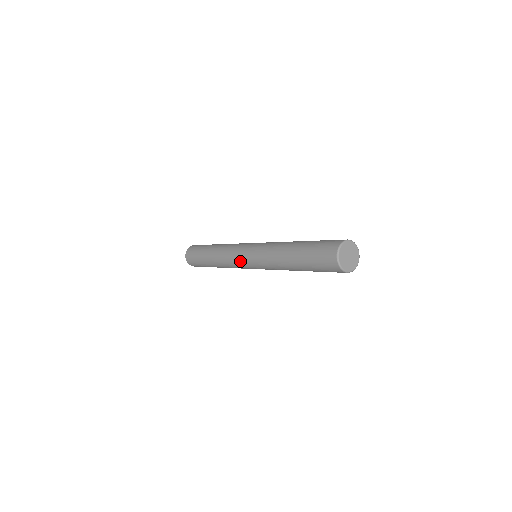
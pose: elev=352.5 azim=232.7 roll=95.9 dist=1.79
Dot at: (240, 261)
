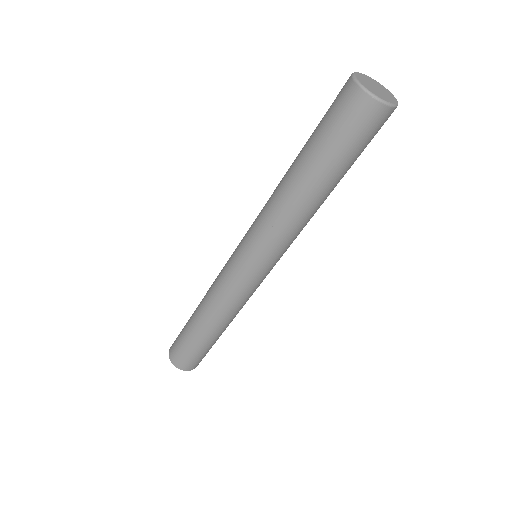
Dot at: (254, 283)
